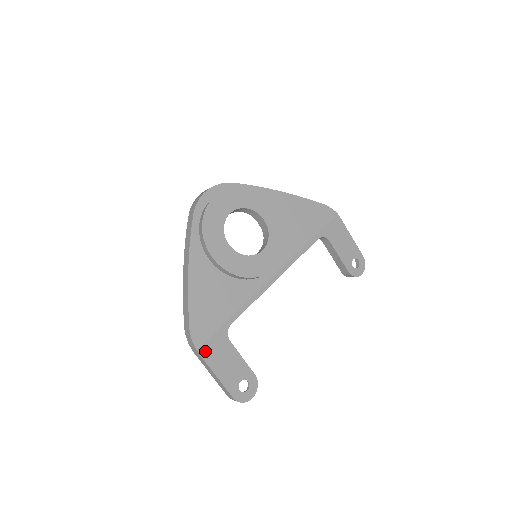
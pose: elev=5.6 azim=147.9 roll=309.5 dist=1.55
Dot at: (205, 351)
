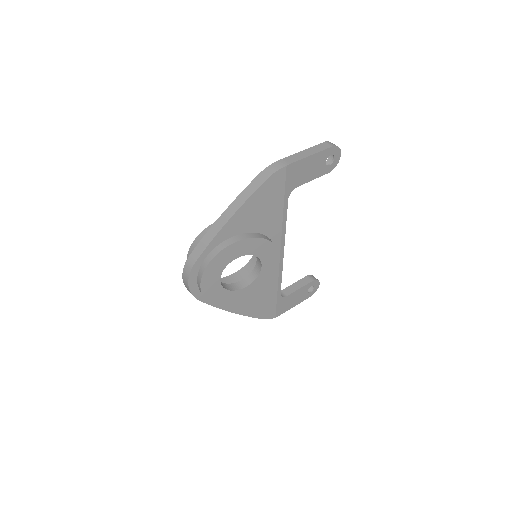
Dot at: (279, 313)
